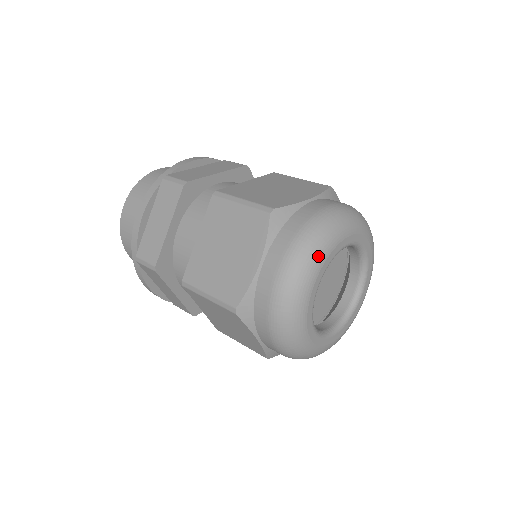
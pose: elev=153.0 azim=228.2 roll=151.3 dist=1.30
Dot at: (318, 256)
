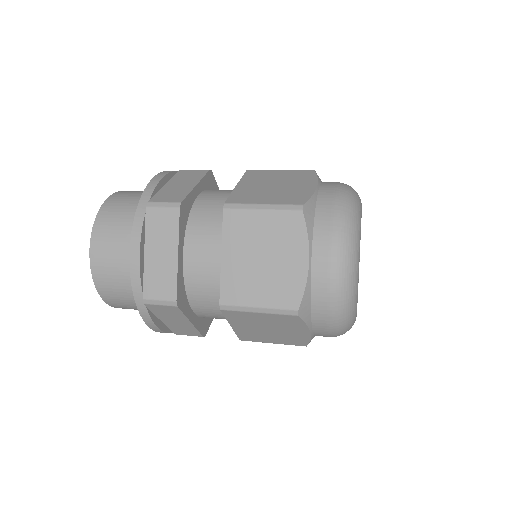
Dot at: occluded
